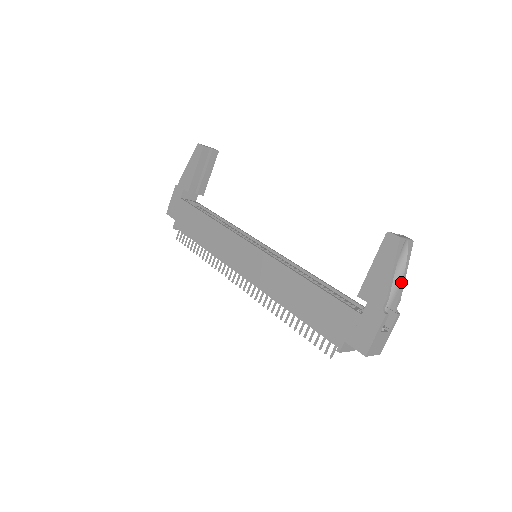
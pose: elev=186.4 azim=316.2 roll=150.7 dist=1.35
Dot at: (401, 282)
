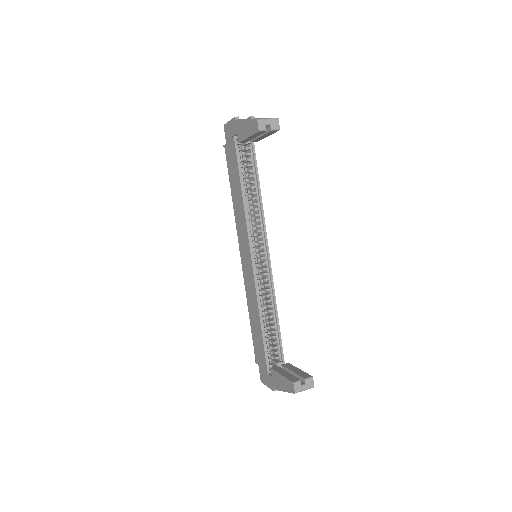
Dot at: occluded
